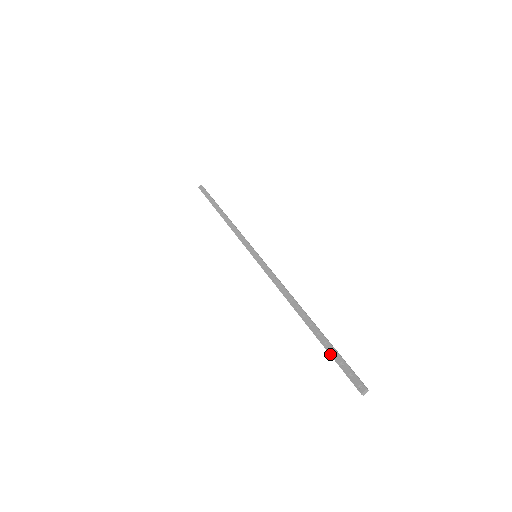
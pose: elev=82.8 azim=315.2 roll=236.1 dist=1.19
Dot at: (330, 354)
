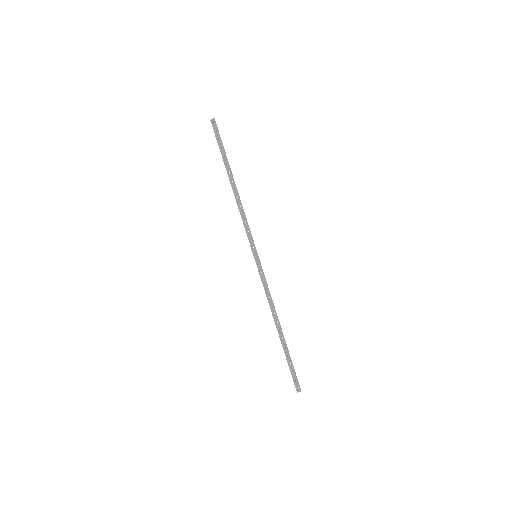
Dot at: (288, 363)
